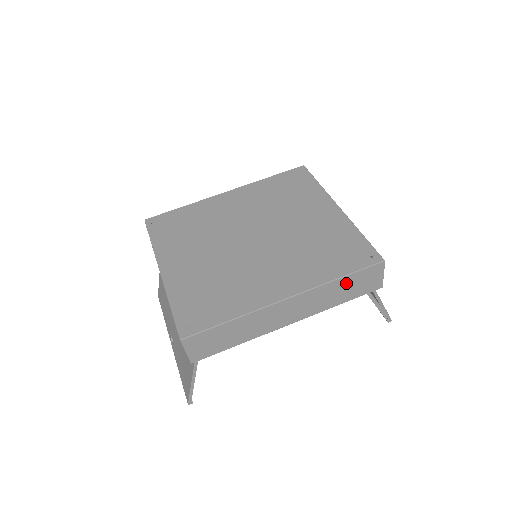
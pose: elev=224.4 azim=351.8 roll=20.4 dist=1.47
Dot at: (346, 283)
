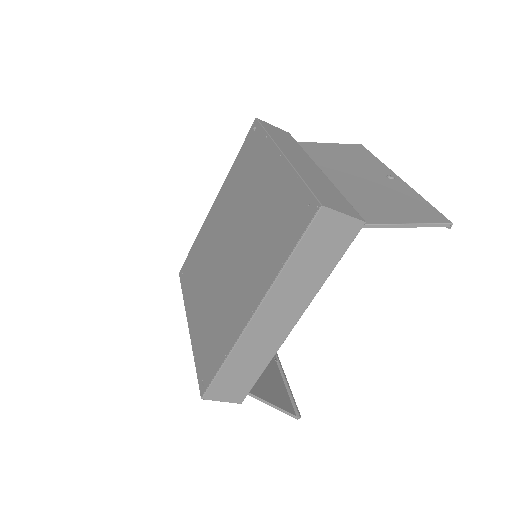
Dot at: (305, 256)
